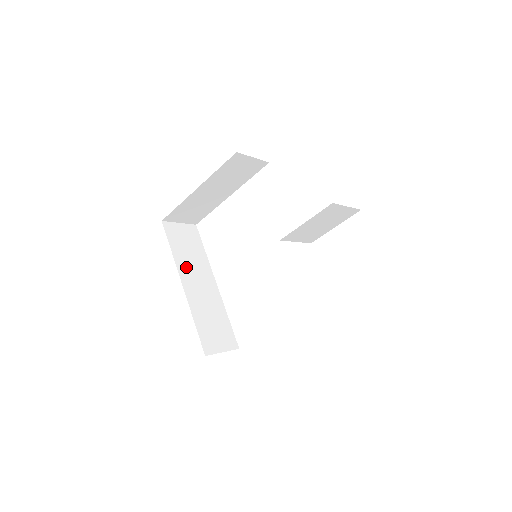
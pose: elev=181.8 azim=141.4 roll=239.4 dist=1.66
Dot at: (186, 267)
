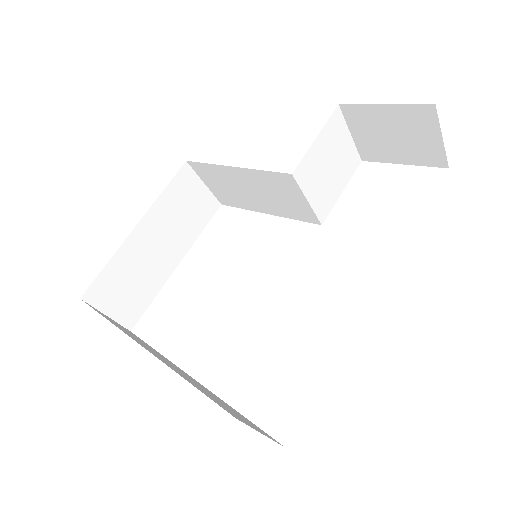
Dot at: occluded
